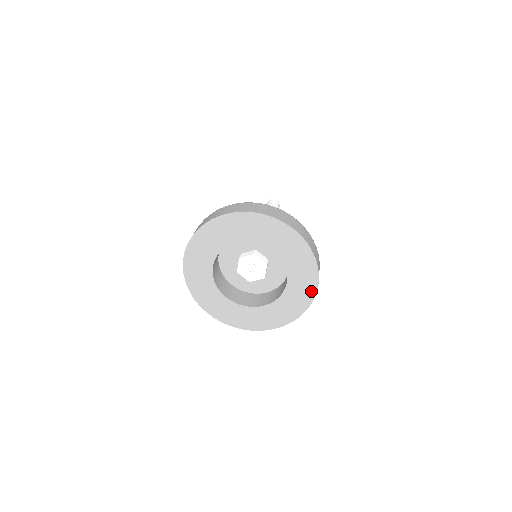
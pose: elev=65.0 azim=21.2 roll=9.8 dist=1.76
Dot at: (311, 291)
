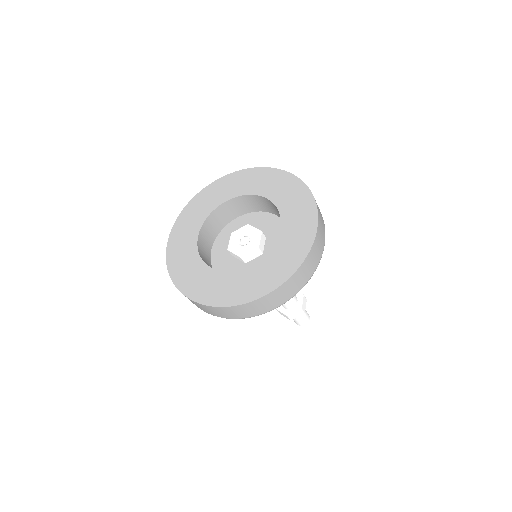
Dot at: (258, 292)
